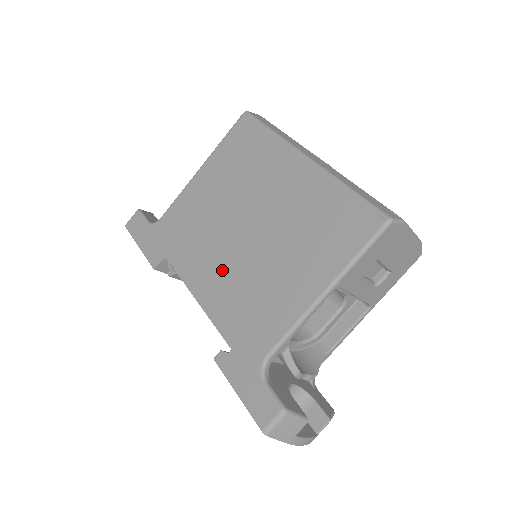
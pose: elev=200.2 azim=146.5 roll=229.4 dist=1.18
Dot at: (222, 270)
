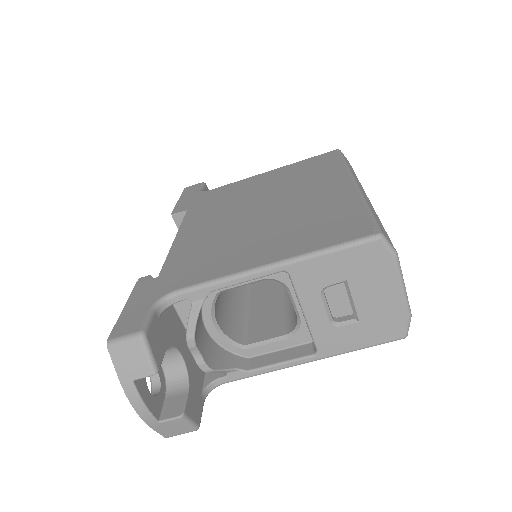
Dot at: (214, 227)
